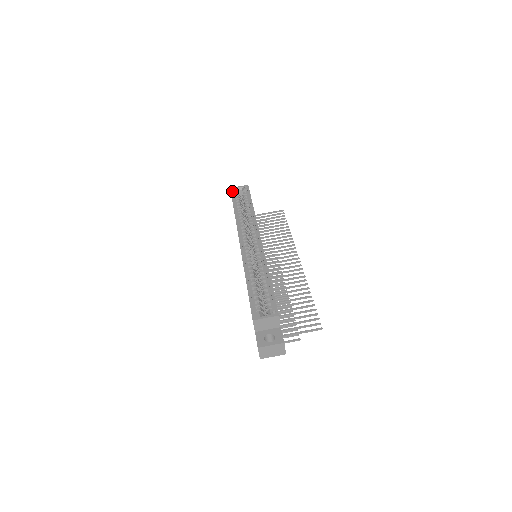
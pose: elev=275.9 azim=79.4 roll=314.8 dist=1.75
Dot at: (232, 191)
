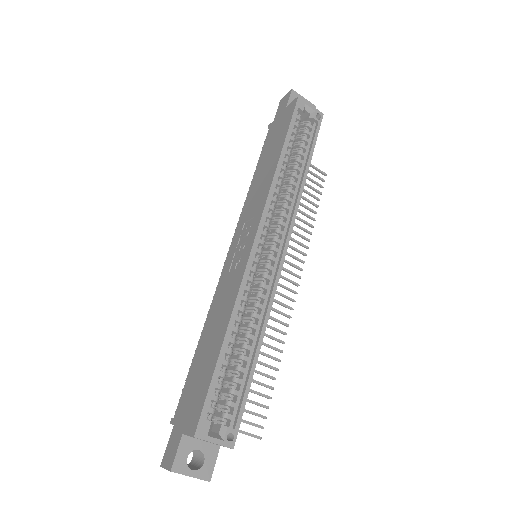
Dot at: (298, 106)
